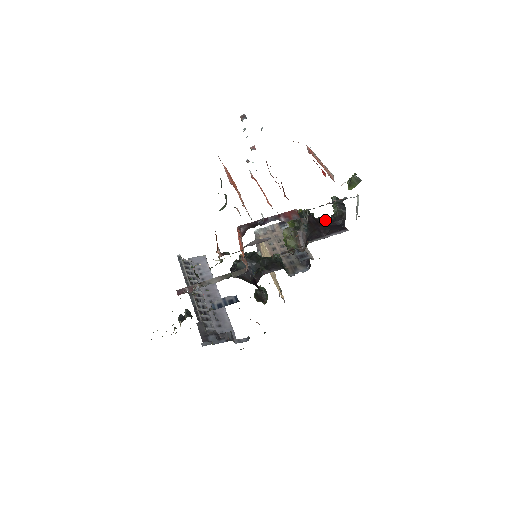
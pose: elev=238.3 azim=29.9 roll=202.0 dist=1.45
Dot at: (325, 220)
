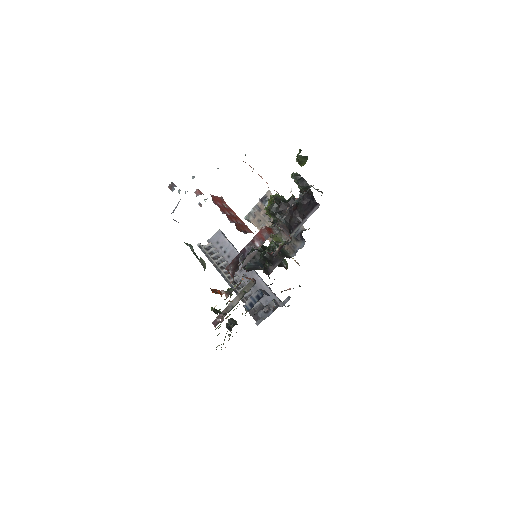
Dot at: occluded
